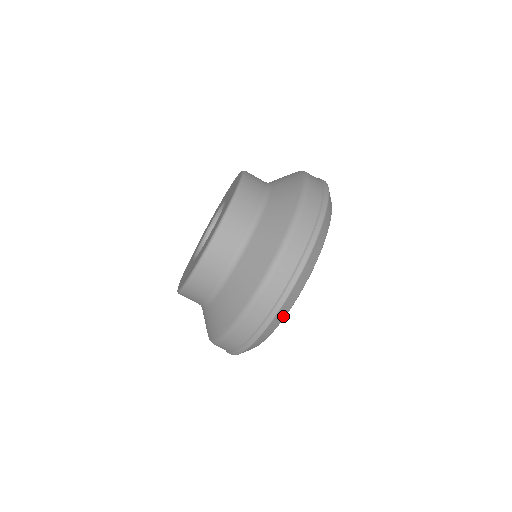
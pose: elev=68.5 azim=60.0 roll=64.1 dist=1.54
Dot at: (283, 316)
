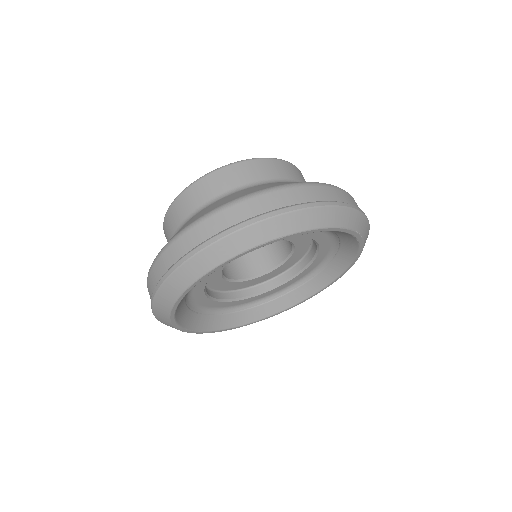
Dot at: (271, 236)
